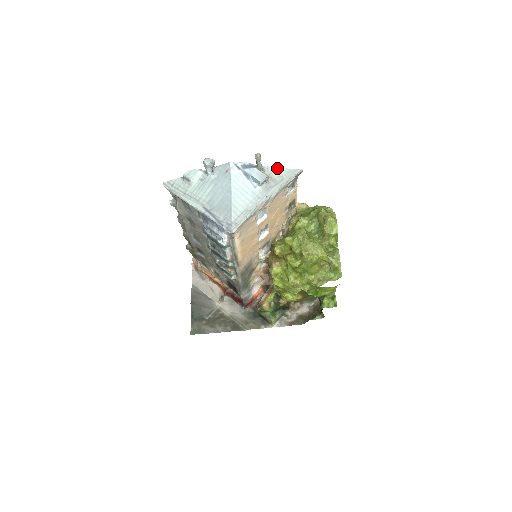
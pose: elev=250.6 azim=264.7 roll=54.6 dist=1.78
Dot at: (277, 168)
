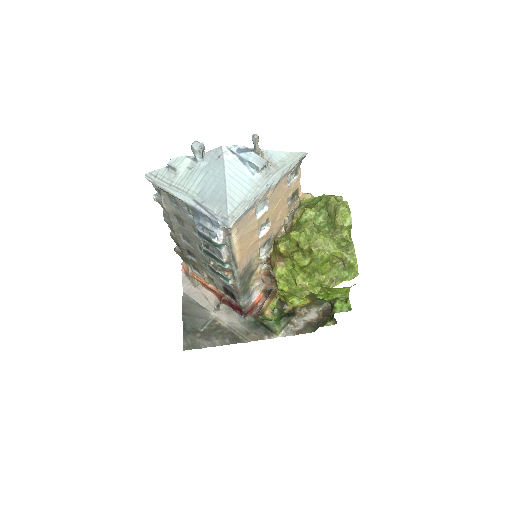
Dot at: (277, 152)
